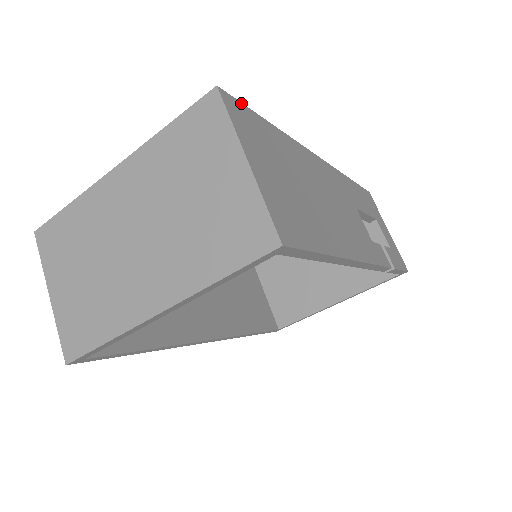
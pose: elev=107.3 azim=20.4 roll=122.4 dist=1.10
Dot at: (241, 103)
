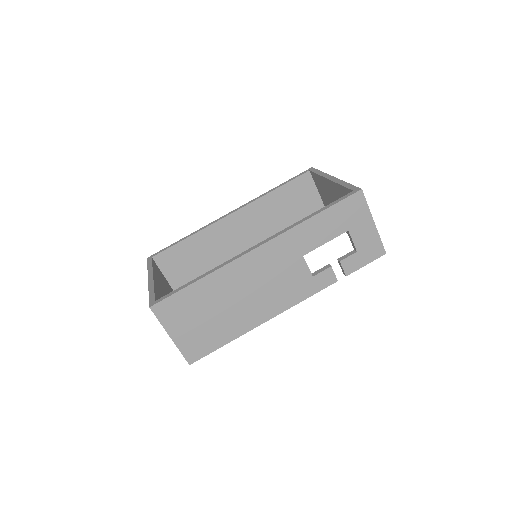
Dot at: (168, 298)
